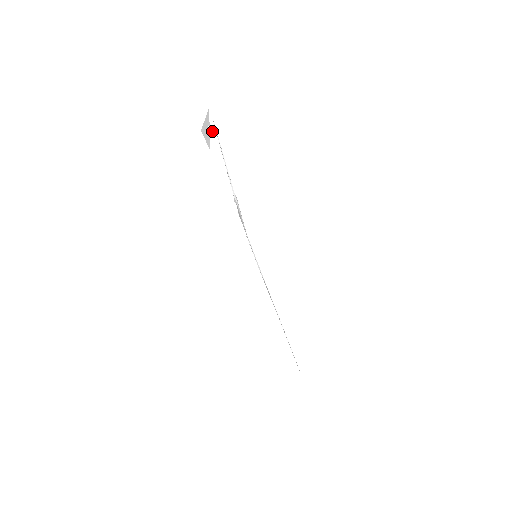
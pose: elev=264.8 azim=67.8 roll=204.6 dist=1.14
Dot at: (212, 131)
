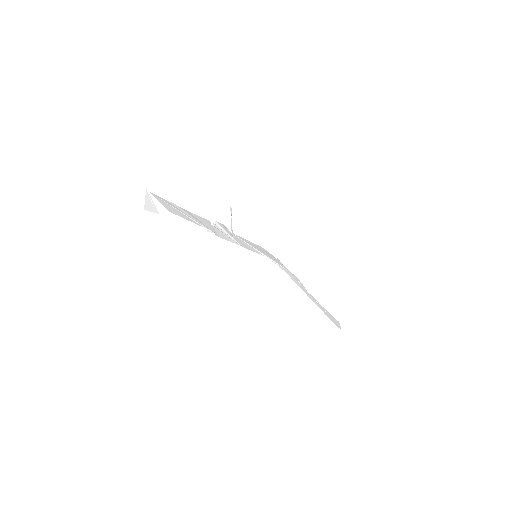
Dot at: (156, 203)
